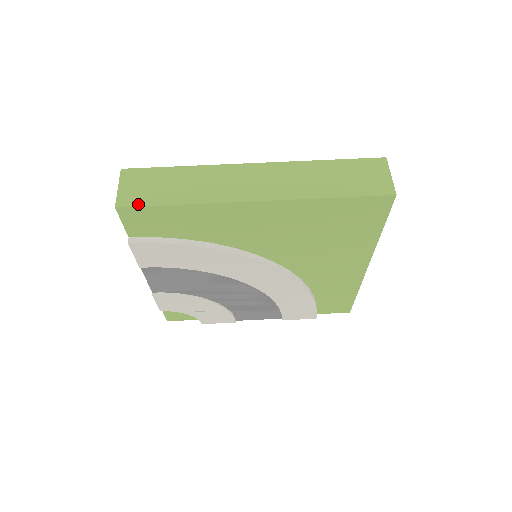
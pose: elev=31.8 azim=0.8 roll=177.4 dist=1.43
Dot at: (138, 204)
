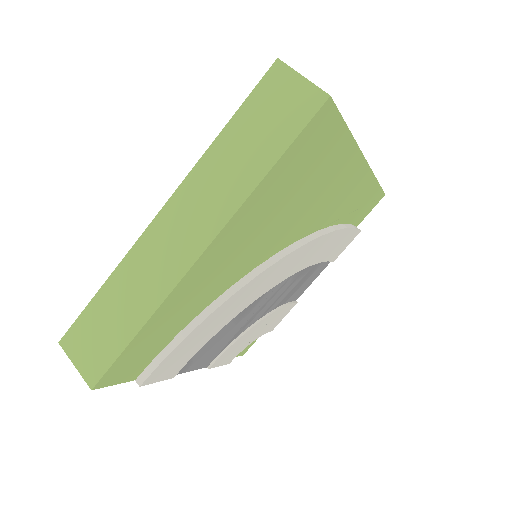
Dot at: (106, 367)
